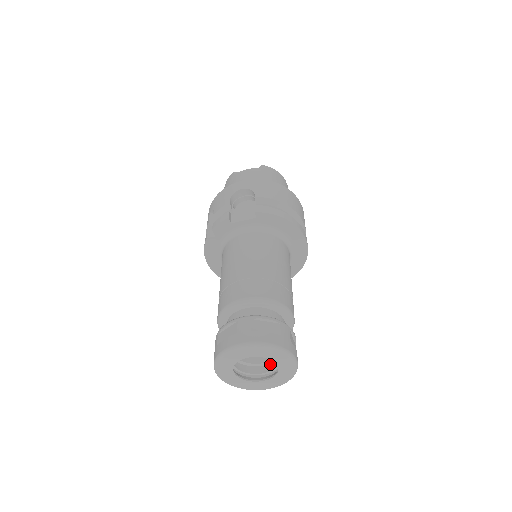
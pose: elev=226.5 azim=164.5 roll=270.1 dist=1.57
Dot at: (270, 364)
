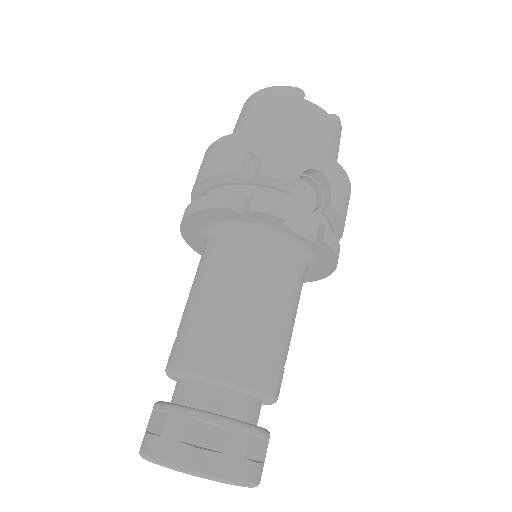
Dot at: occluded
